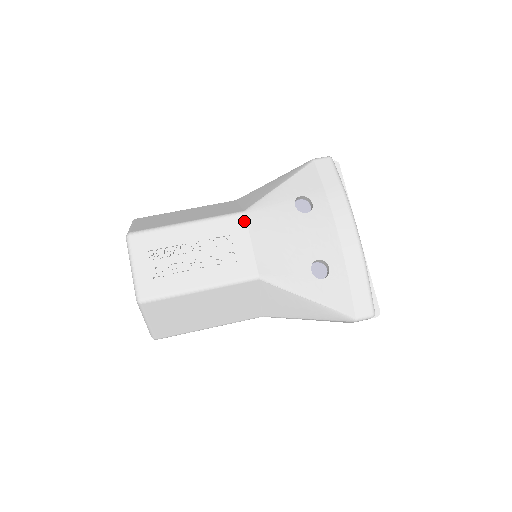
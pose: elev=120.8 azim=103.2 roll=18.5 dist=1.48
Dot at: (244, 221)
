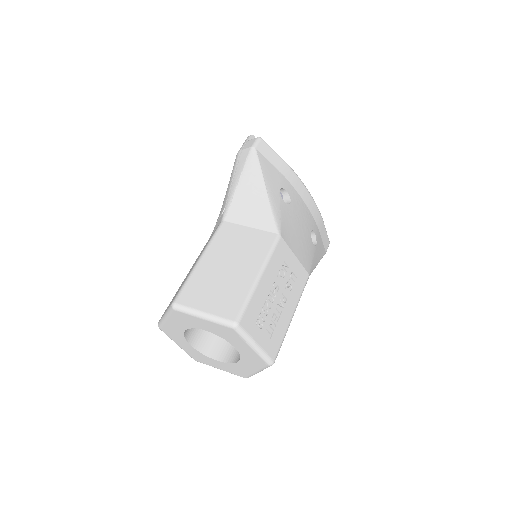
Dot at: (284, 243)
